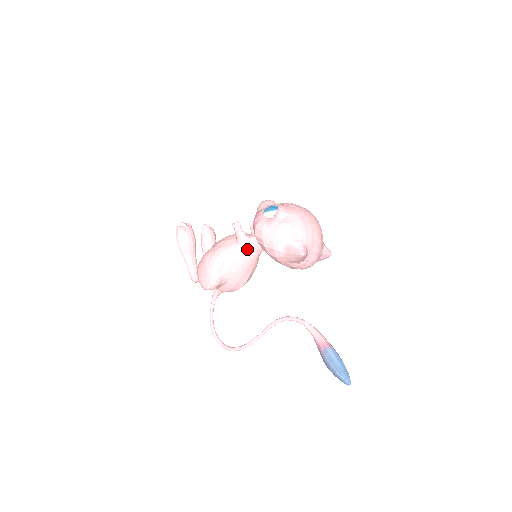
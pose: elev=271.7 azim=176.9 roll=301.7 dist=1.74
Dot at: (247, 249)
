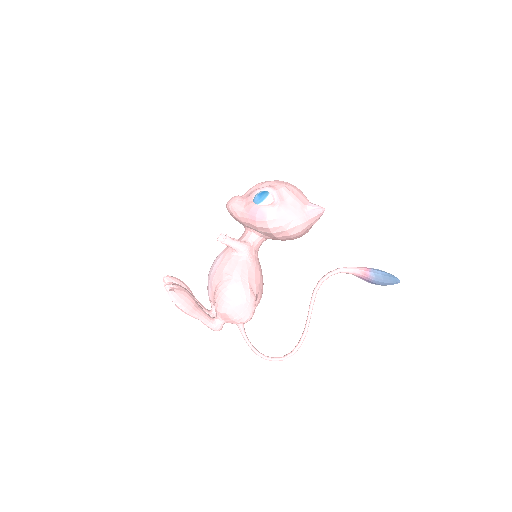
Dot at: (253, 254)
